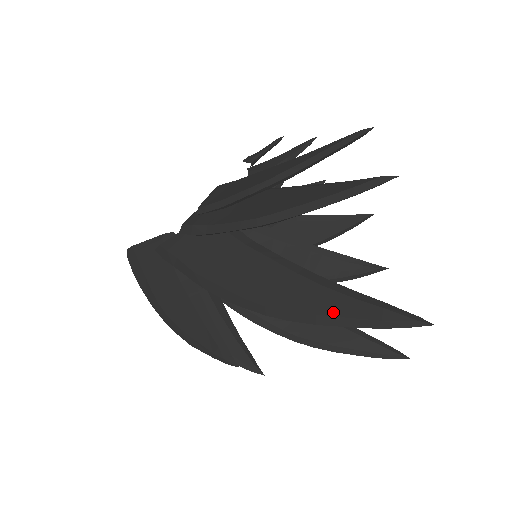
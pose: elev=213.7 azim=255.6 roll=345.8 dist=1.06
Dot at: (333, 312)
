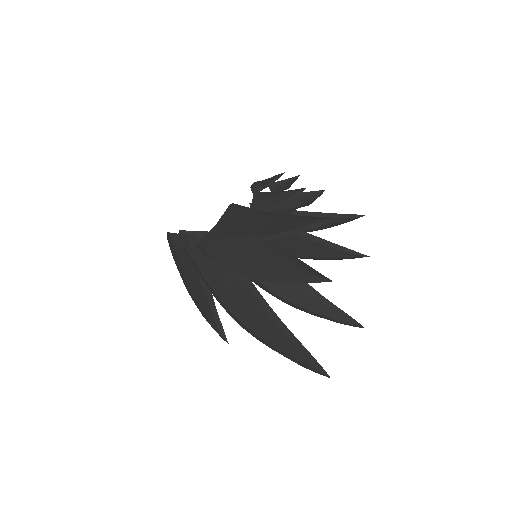
Dot at: (279, 346)
